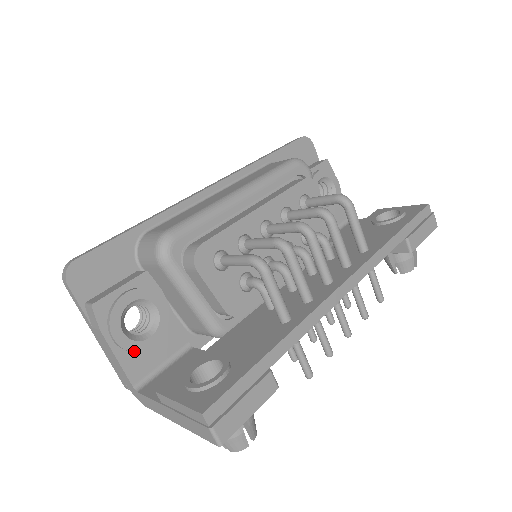
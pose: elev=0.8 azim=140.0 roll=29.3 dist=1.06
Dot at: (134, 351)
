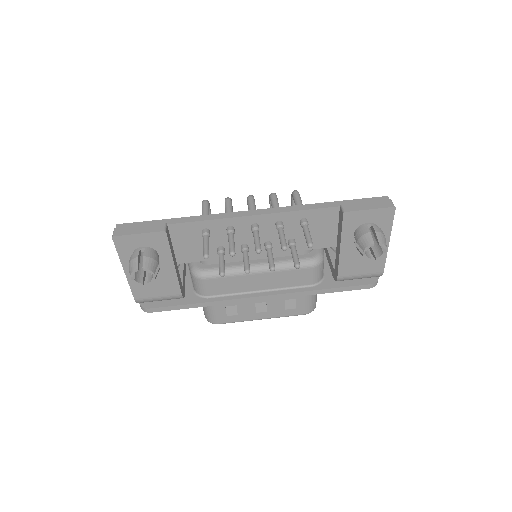
Dot at: occluded
